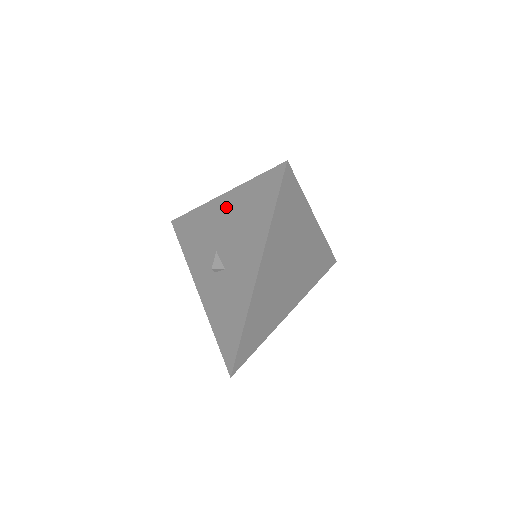
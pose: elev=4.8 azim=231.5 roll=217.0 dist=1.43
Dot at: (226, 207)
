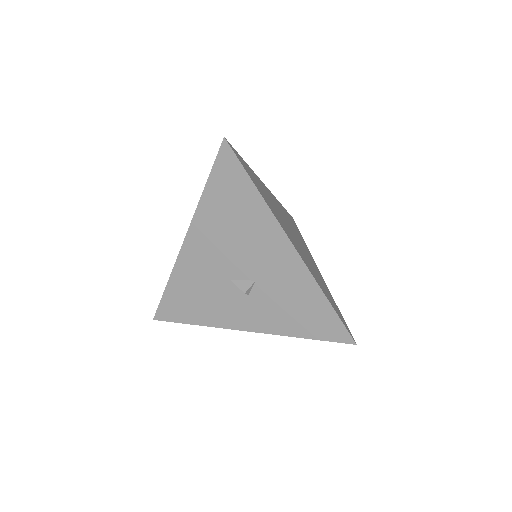
Dot at: (201, 238)
